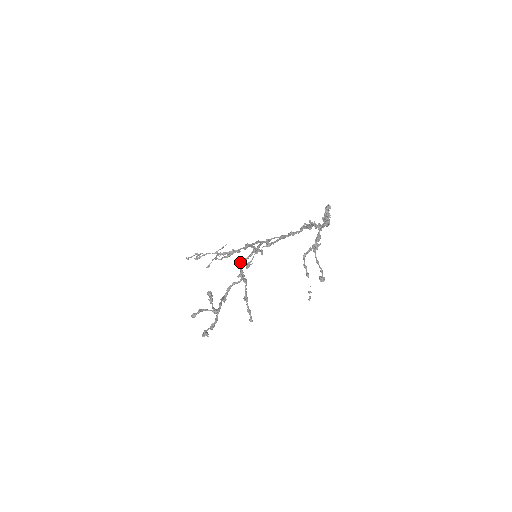
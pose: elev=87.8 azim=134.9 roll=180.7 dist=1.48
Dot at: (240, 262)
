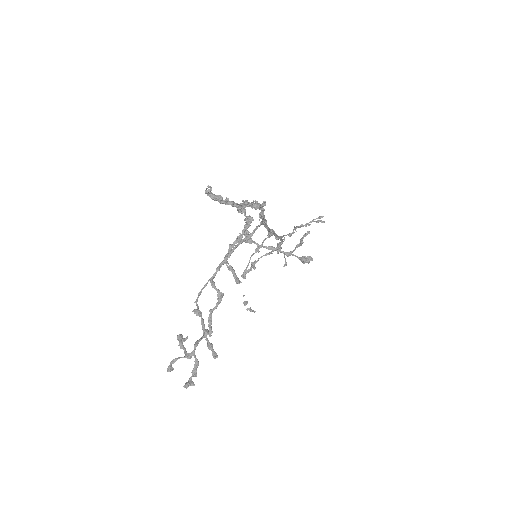
Dot at: occluded
